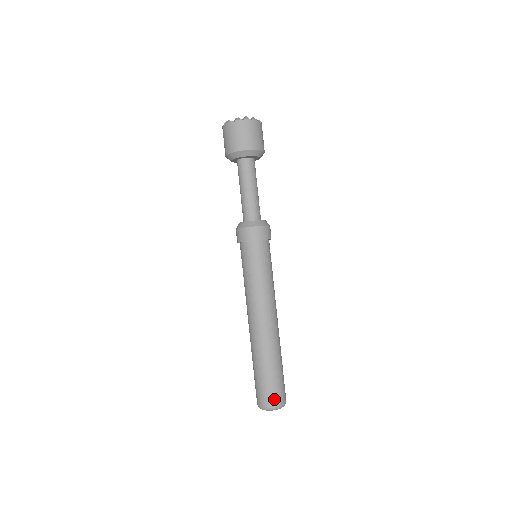
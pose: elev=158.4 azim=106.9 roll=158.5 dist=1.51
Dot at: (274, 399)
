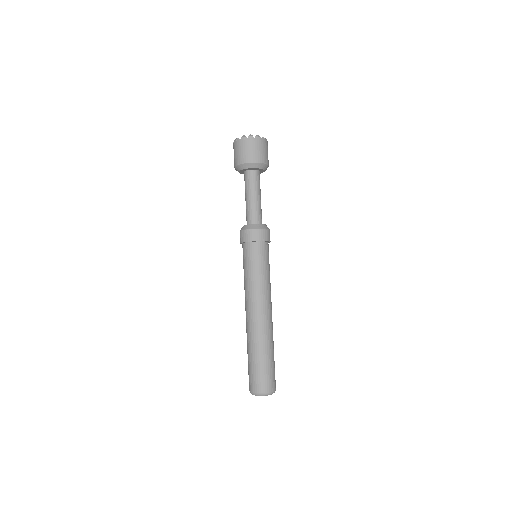
Dot at: (262, 385)
